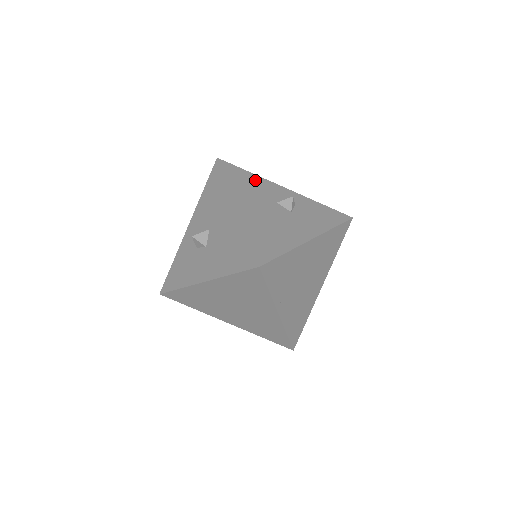
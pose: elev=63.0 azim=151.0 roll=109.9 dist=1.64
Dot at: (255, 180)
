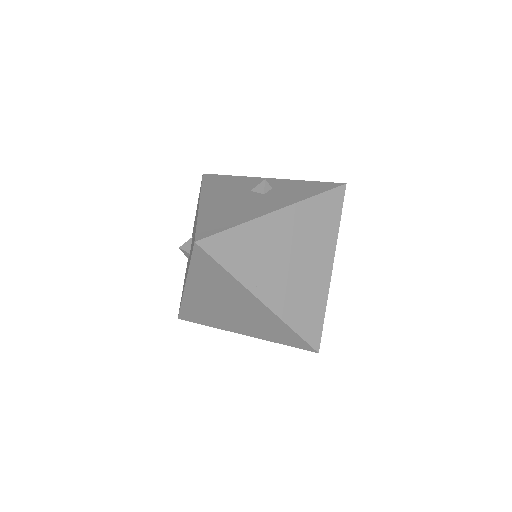
Dot at: (235, 180)
